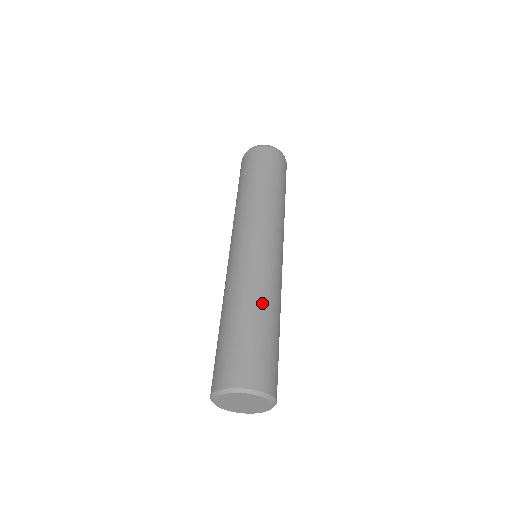
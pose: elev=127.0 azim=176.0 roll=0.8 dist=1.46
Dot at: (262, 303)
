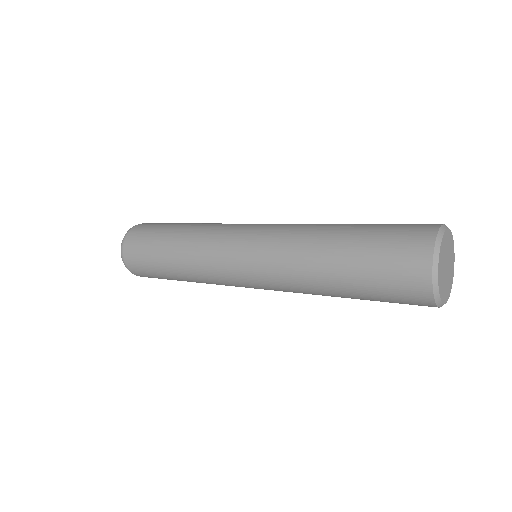
Dot at: (330, 224)
